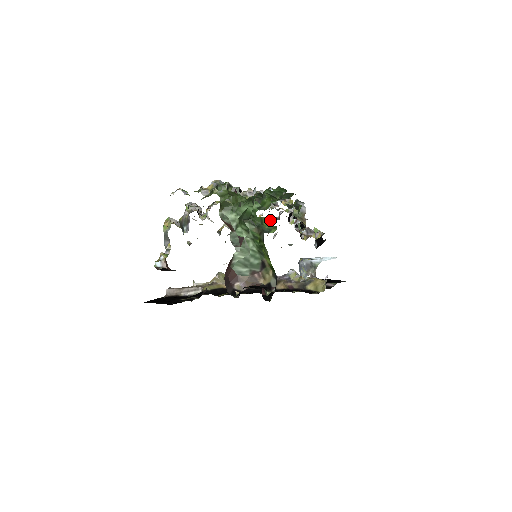
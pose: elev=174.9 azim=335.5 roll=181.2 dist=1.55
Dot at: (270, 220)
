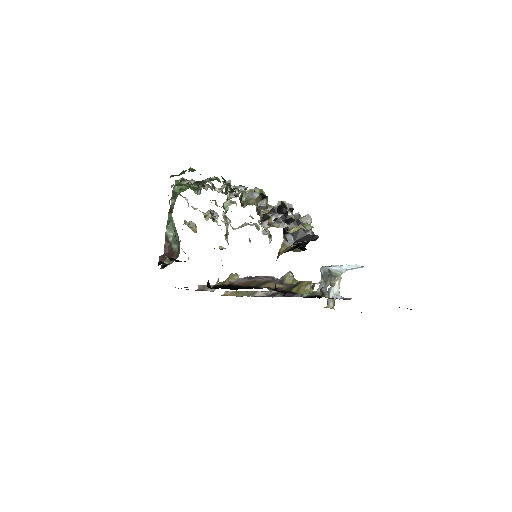
Dot at: occluded
